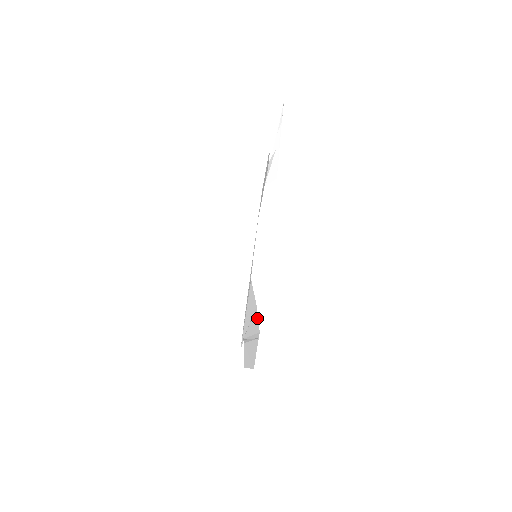
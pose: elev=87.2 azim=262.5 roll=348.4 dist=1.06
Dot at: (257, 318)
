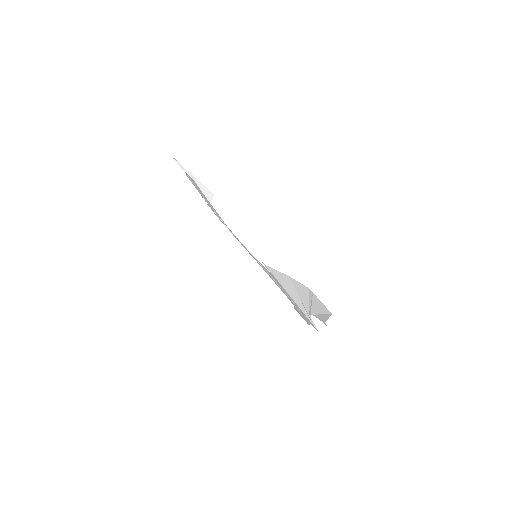
Dot at: (297, 283)
